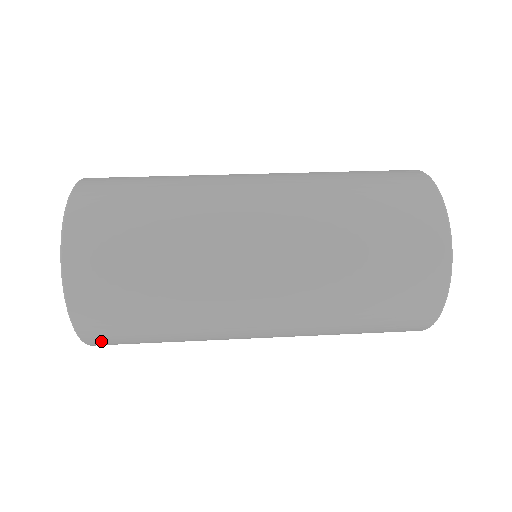
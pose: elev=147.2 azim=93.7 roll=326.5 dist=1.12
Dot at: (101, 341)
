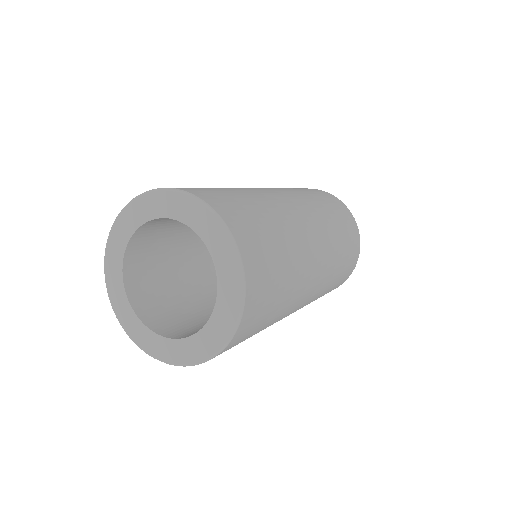
Dot at: (249, 317)
